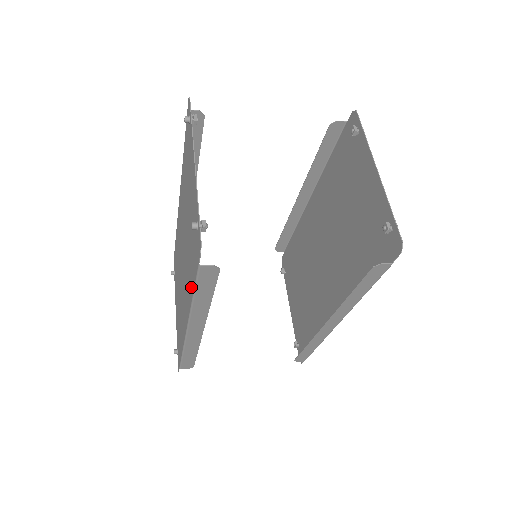
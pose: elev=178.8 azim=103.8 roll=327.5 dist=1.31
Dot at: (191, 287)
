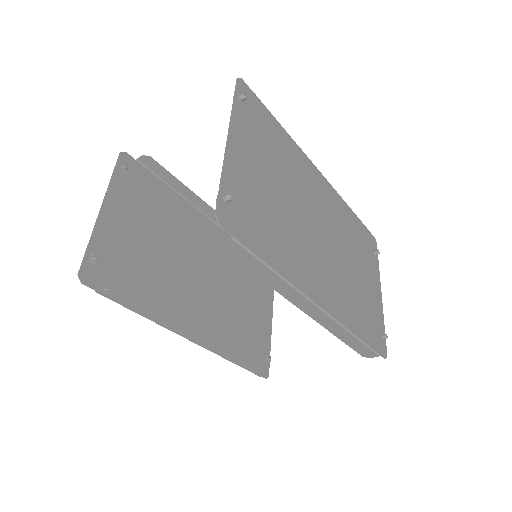
Dot at: (145, 306)
